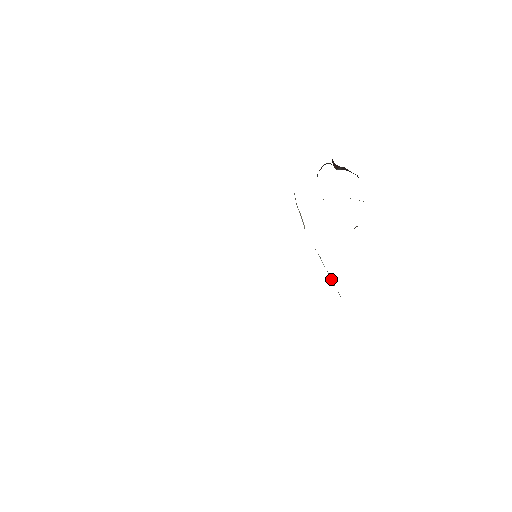
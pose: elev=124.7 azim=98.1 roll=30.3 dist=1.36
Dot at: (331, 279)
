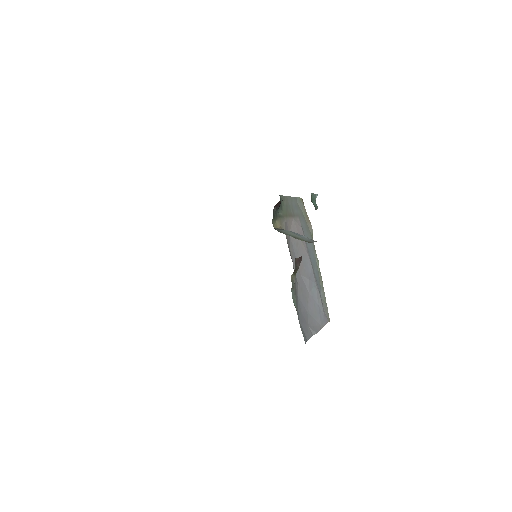
Dot at: (321, 284)
